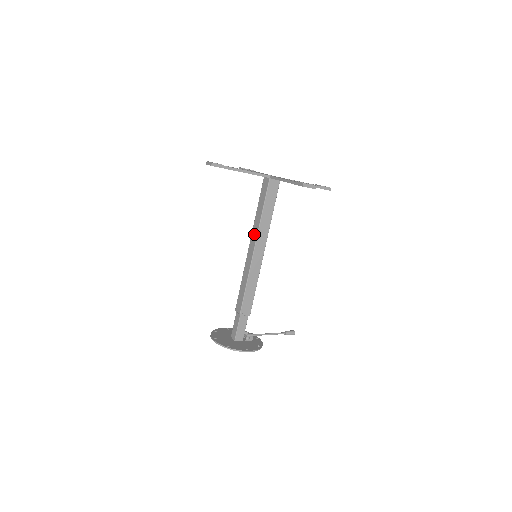
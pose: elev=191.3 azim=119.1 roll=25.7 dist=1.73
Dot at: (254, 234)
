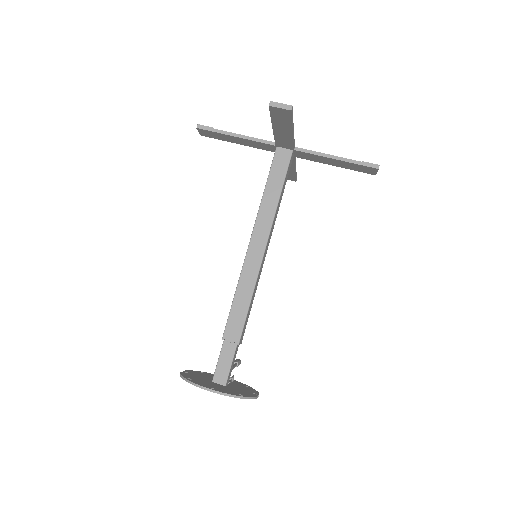
Dot at: (264, 224)
